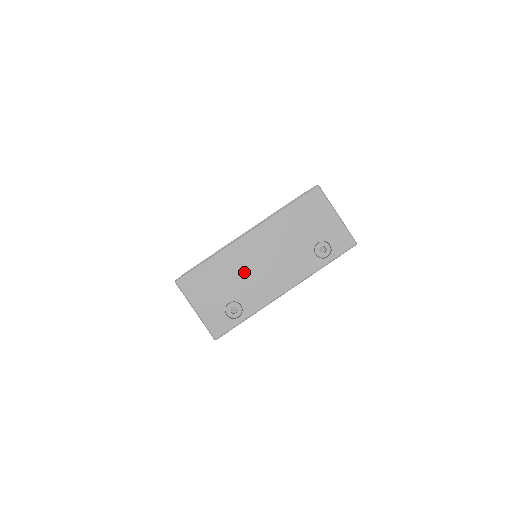
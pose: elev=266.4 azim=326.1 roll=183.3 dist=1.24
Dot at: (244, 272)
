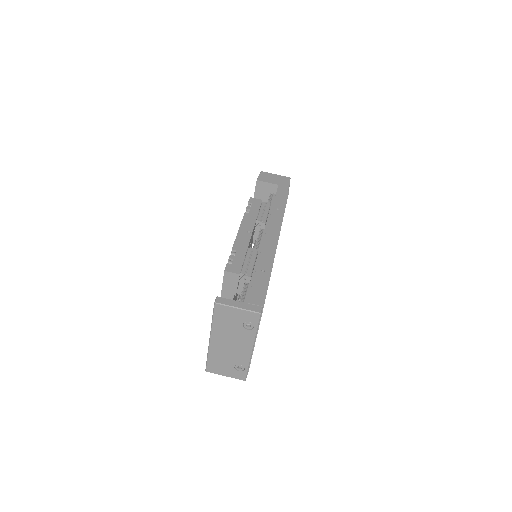
Dot at: (227, 354)
